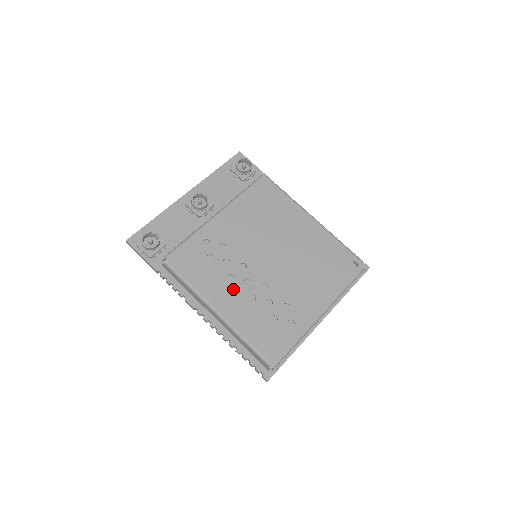
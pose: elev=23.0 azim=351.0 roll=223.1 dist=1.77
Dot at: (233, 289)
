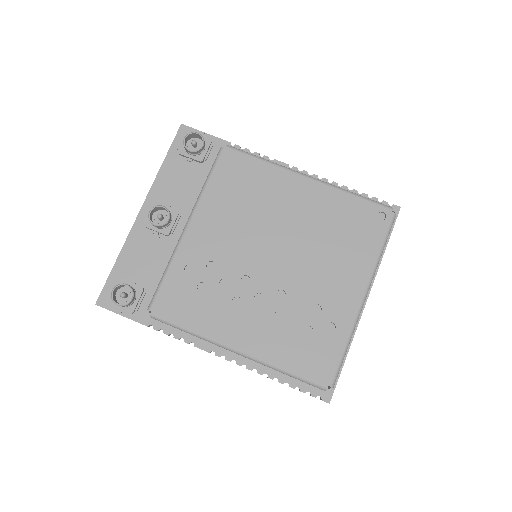
Dot at: (245, 315)
